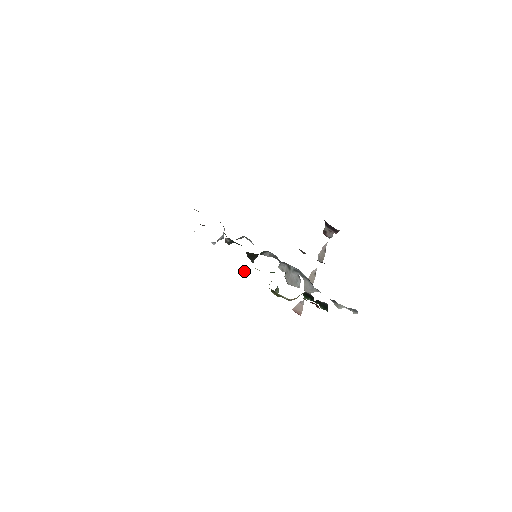
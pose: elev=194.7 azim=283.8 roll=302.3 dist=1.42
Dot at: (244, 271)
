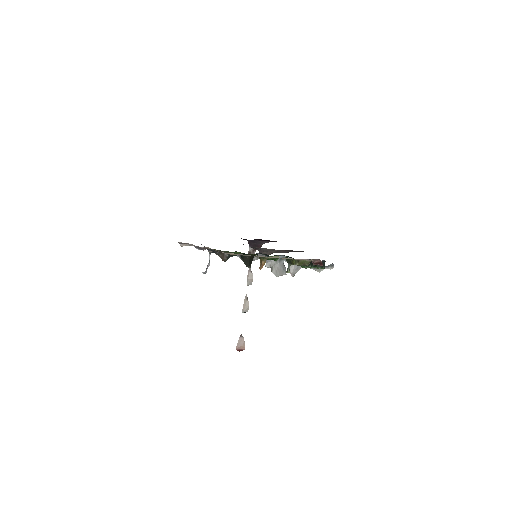
Dot at: (264, 262)
